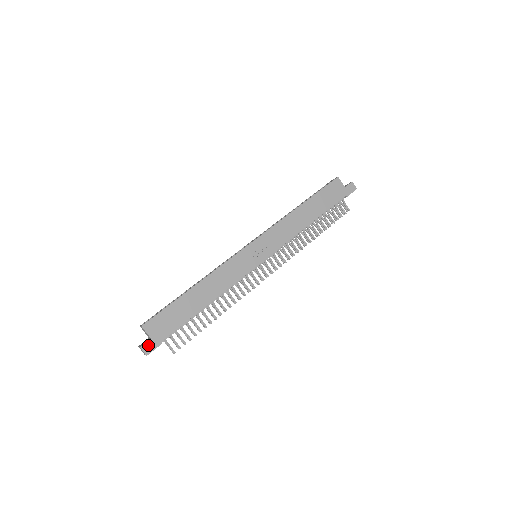
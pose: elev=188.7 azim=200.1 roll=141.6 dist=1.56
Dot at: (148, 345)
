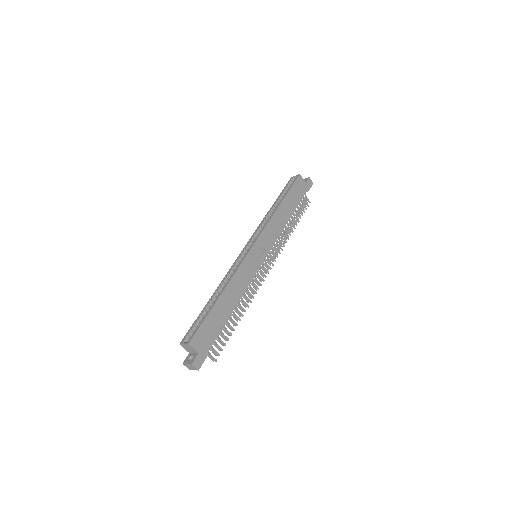
Dot at: (197, 360)
